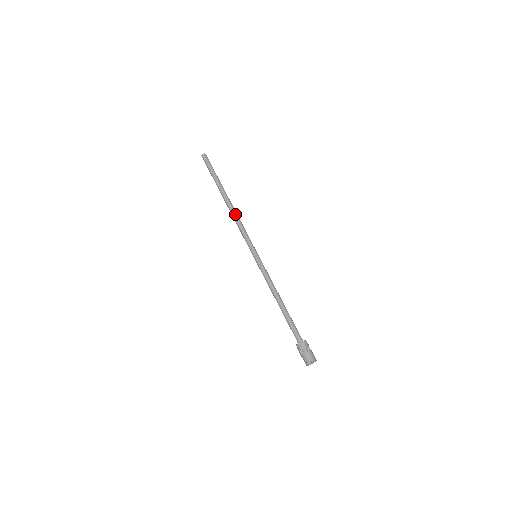
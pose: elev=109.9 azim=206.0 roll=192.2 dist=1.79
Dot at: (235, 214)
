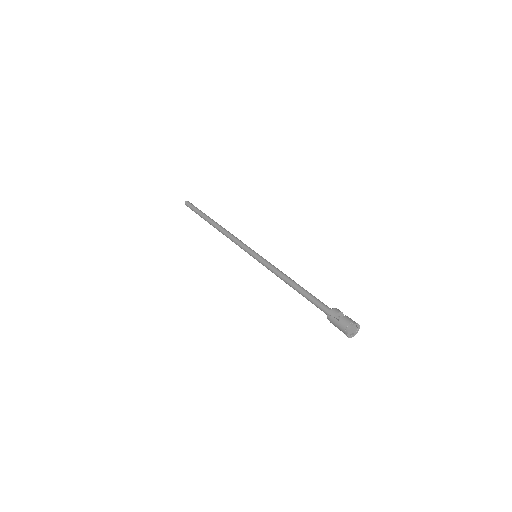
Dot at: occluded
